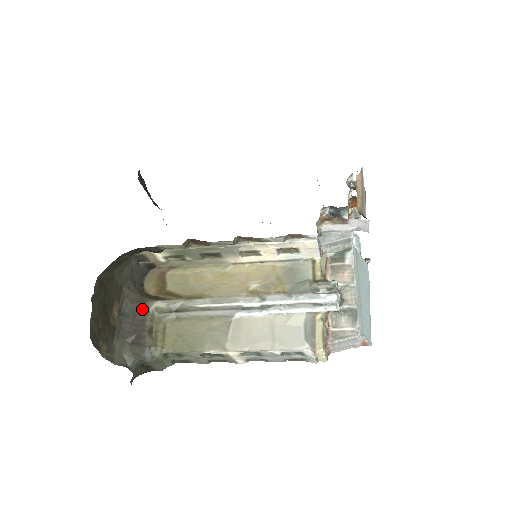
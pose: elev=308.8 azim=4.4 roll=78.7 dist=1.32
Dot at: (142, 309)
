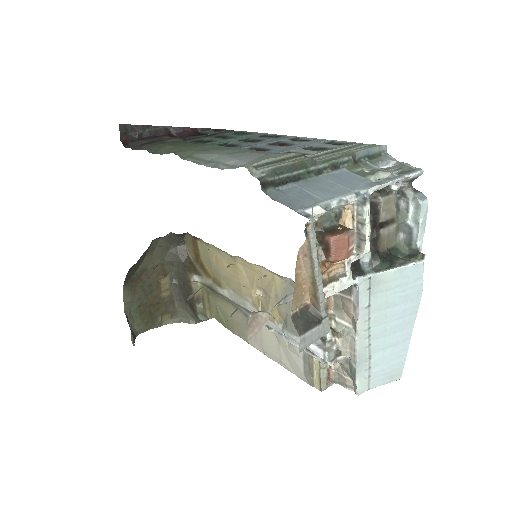
Dot at: (186, 279)
